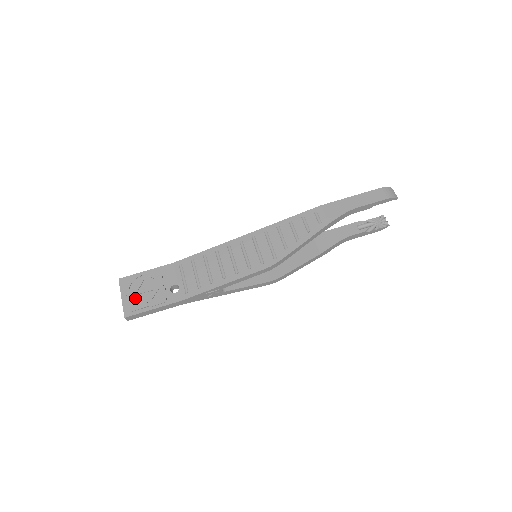
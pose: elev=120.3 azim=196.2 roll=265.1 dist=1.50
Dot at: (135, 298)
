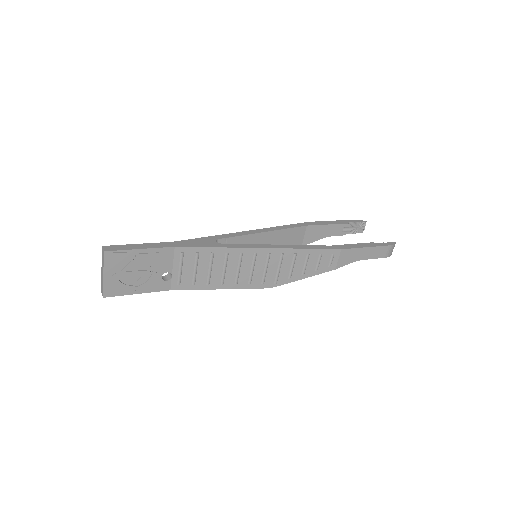
Dot at: (120, 279)
